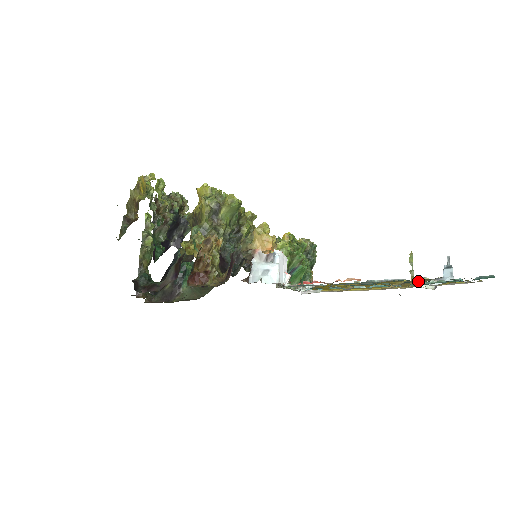
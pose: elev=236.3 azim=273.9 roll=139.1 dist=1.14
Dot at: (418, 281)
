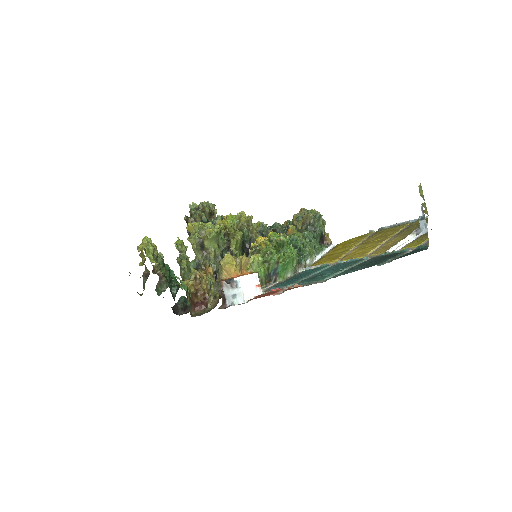
Dot at: (408, 230)
